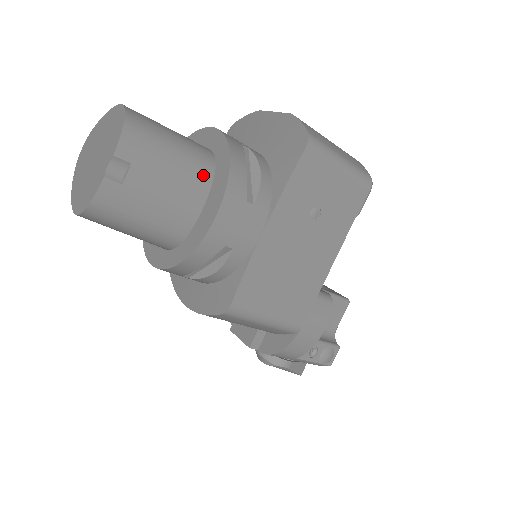
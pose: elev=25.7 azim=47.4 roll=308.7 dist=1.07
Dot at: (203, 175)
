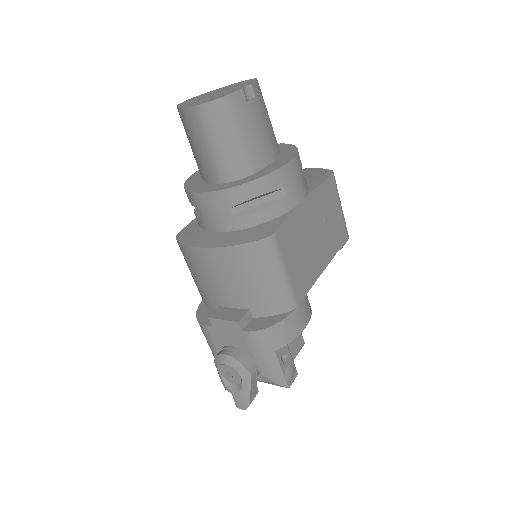
Dot at: (277, 146)
